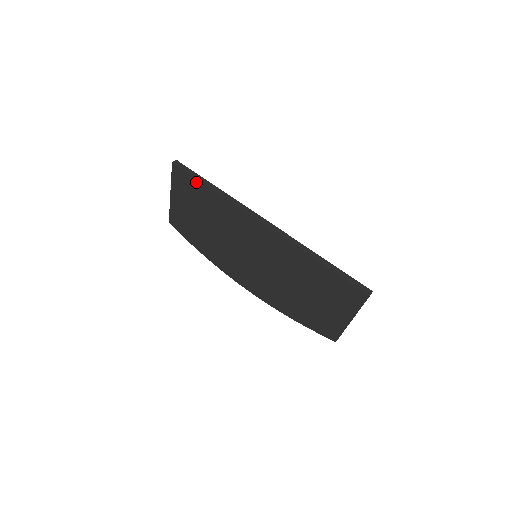
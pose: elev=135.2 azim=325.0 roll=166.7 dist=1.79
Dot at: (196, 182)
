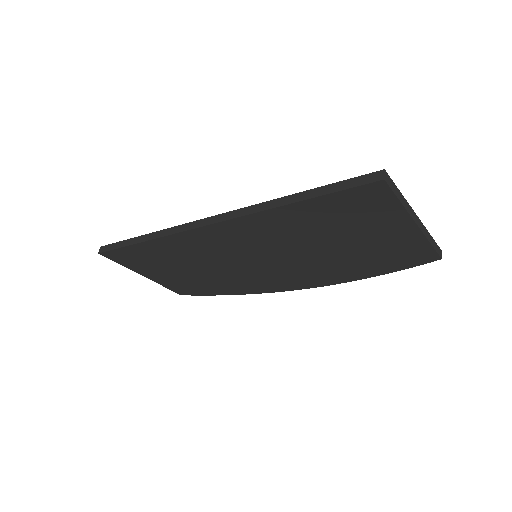
Dot at: (128, 250)
